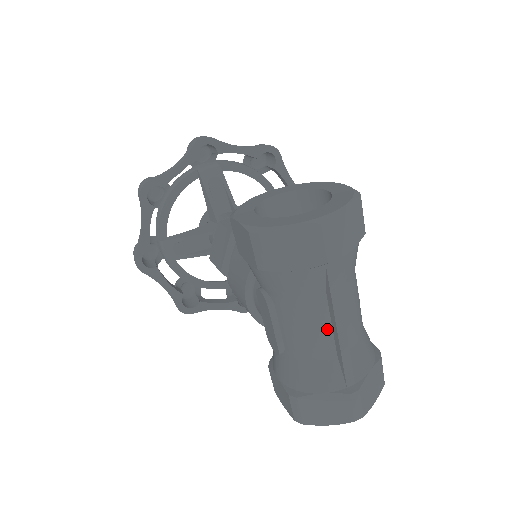
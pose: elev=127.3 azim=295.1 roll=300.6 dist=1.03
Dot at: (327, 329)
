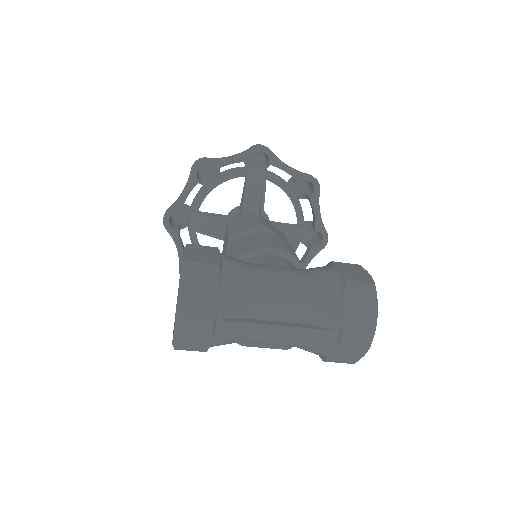
Dot at: (277, 332)
